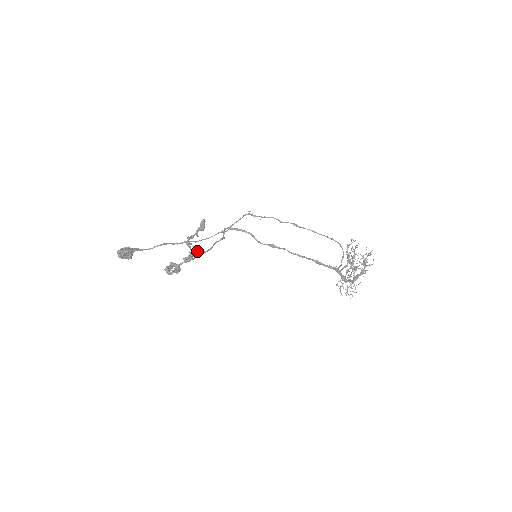
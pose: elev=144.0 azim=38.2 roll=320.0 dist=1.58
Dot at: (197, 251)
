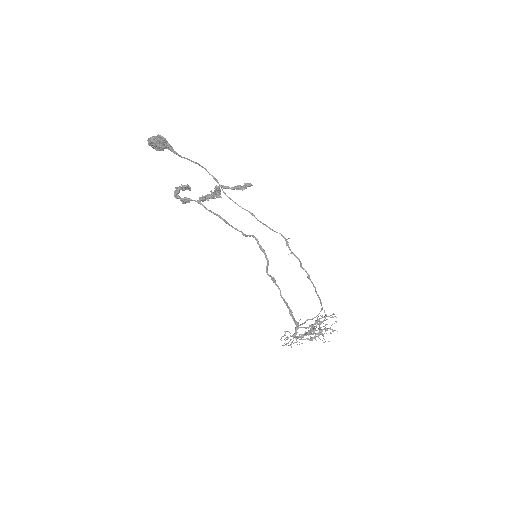
Dot at: (218, 197)
